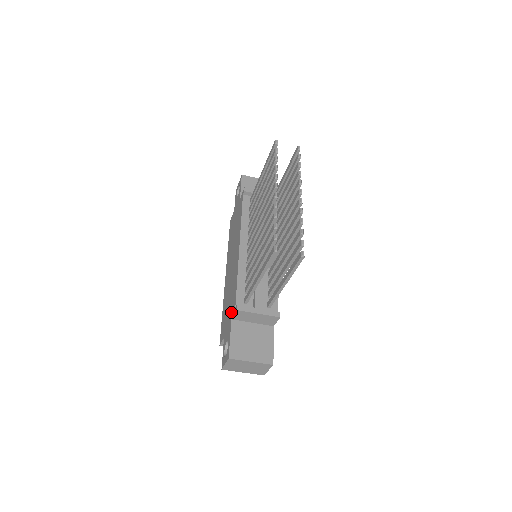
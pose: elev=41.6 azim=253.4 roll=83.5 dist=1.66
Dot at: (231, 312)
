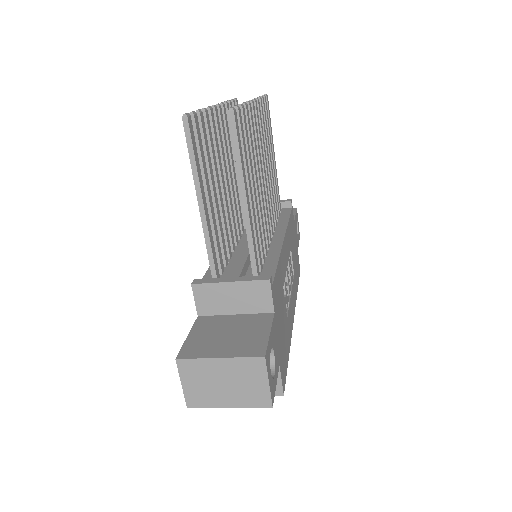
Dot at: occluded
